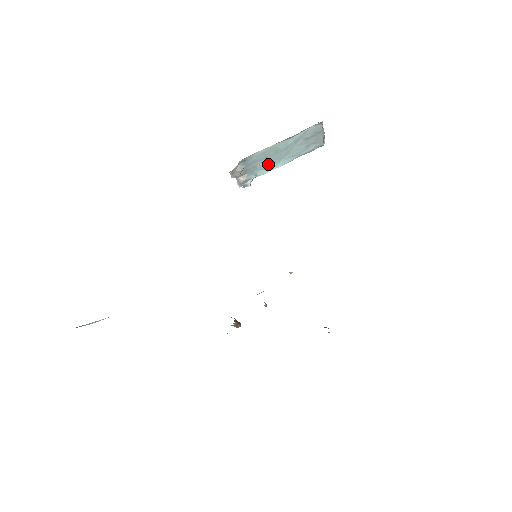
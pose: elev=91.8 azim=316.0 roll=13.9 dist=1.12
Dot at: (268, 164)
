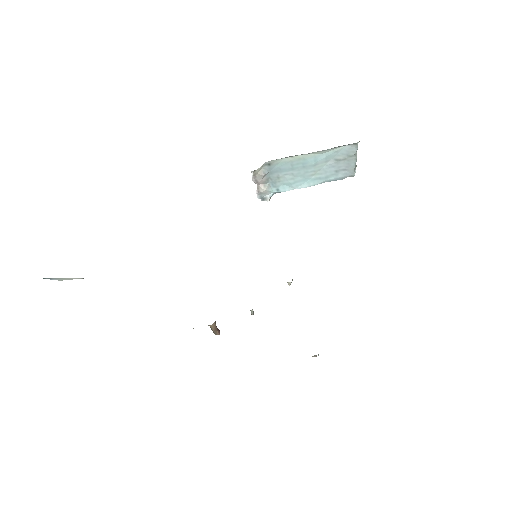
Dot at: (293, 179)
